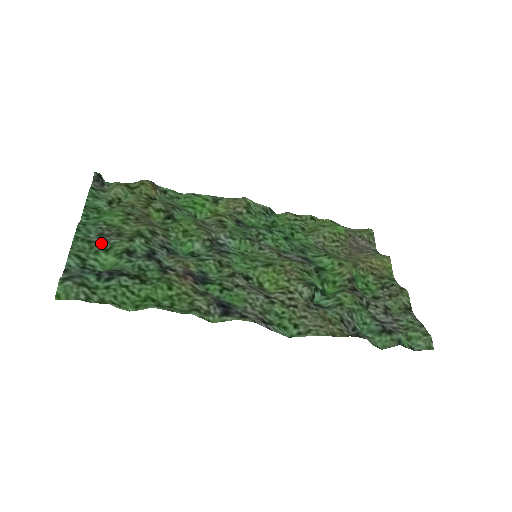
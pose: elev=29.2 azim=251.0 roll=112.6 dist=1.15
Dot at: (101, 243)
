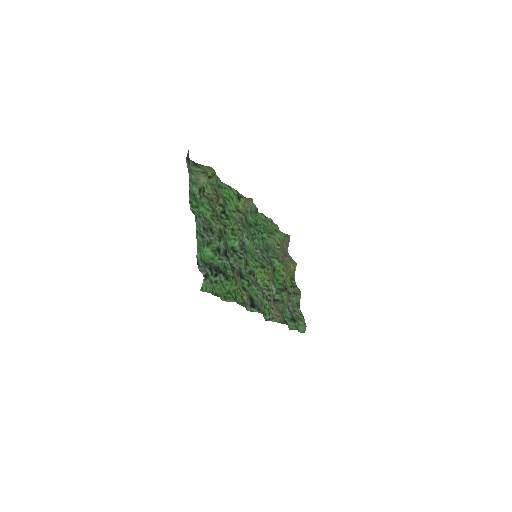
Dot at: (207, 239)
